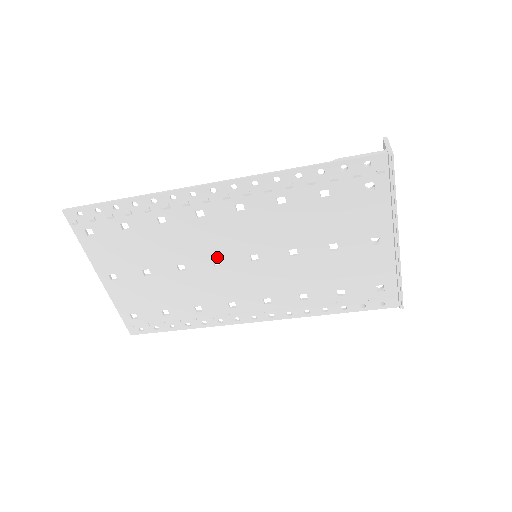
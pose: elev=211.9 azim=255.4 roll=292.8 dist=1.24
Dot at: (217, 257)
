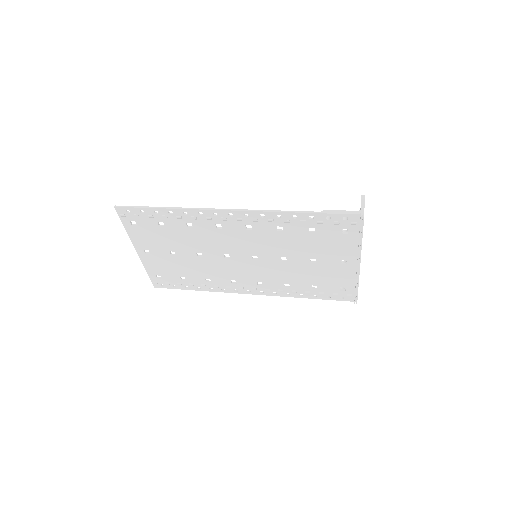
Dot at: (227, 253)
